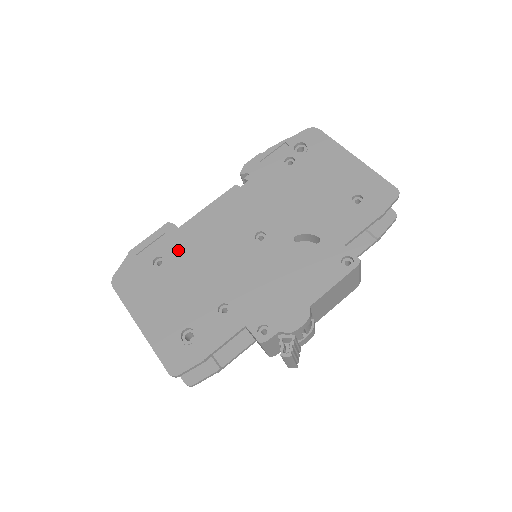
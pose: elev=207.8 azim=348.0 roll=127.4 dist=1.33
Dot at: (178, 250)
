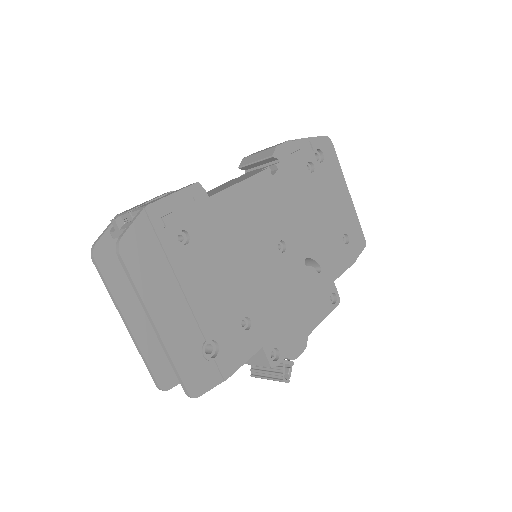
Dot at: (208, 230)
